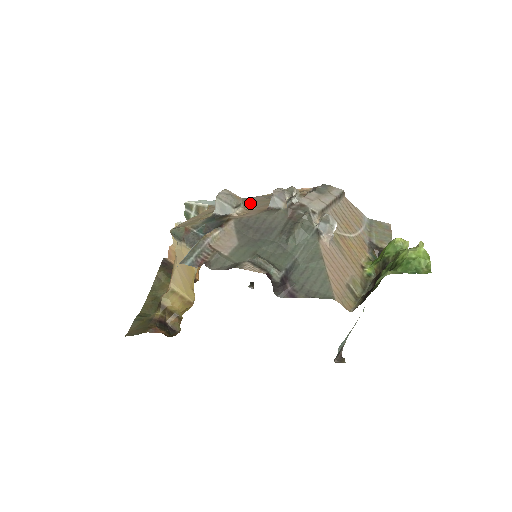
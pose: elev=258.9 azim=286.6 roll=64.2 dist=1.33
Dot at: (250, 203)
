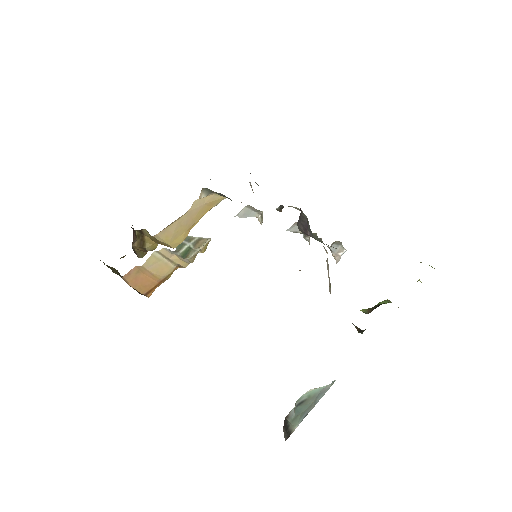
Dot at: occluded
